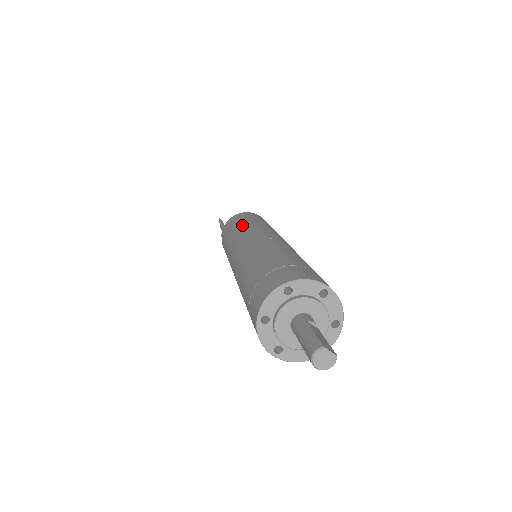
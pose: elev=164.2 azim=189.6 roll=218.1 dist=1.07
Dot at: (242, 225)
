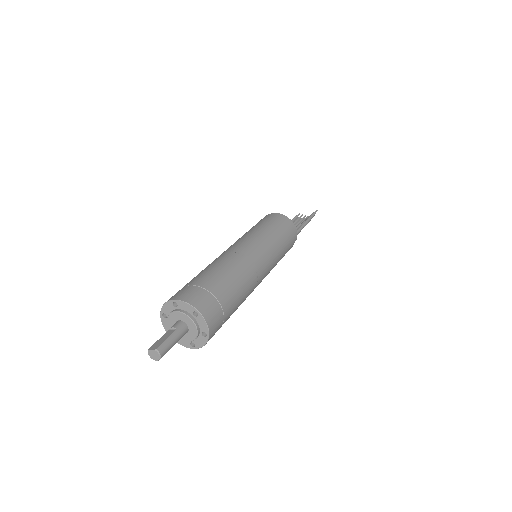
Dot at: occluded
